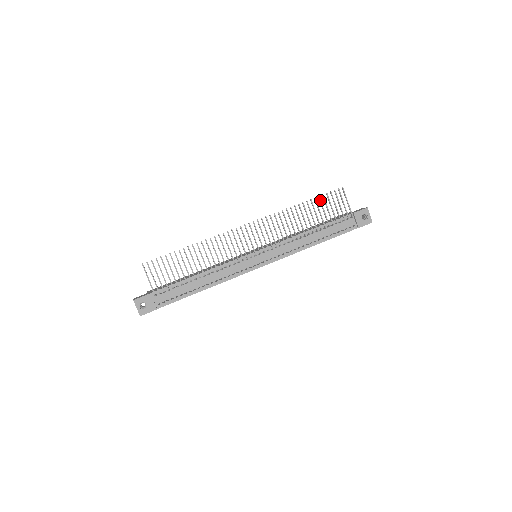
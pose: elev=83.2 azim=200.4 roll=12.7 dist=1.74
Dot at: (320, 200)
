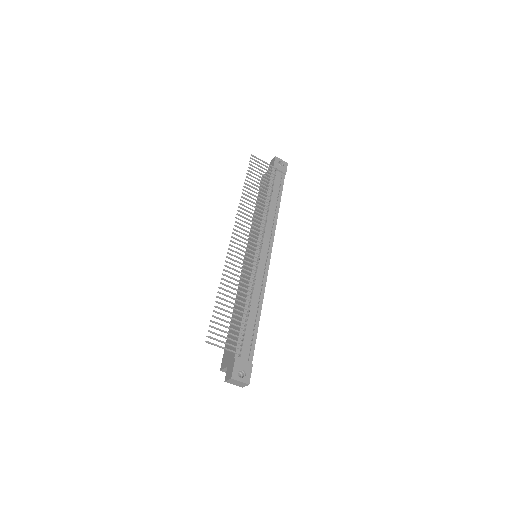
Dot at: (250, 175)
